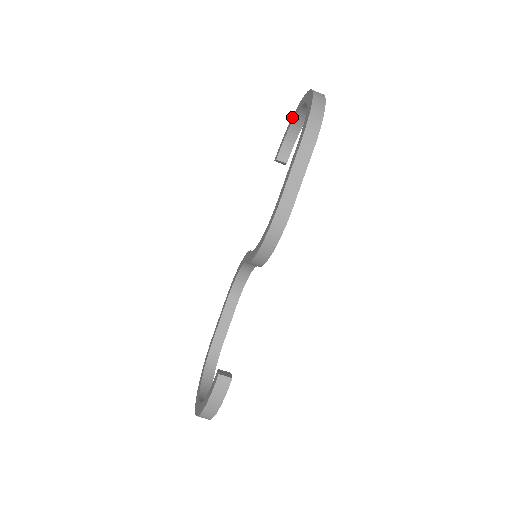
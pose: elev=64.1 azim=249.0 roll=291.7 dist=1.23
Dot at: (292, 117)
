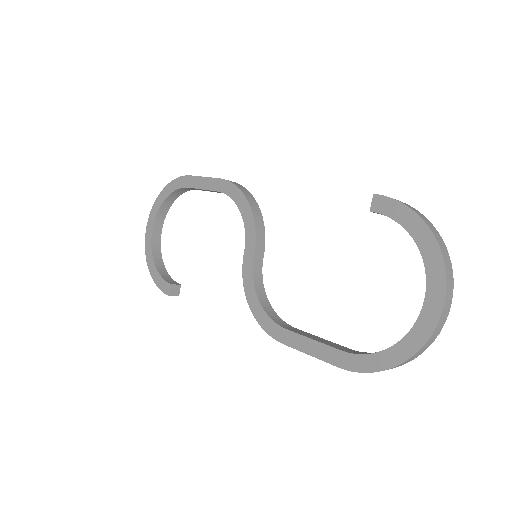
Dot at: (430, 237)
